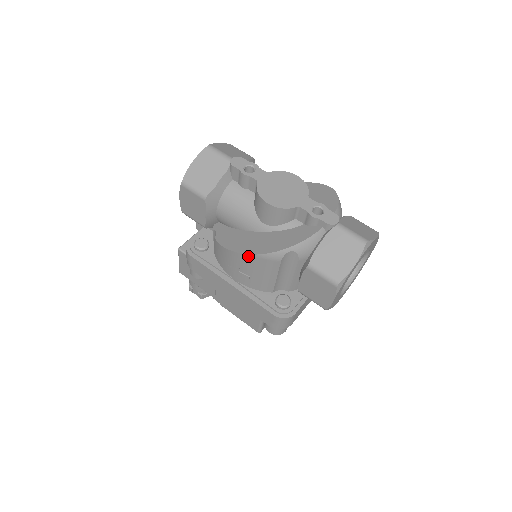
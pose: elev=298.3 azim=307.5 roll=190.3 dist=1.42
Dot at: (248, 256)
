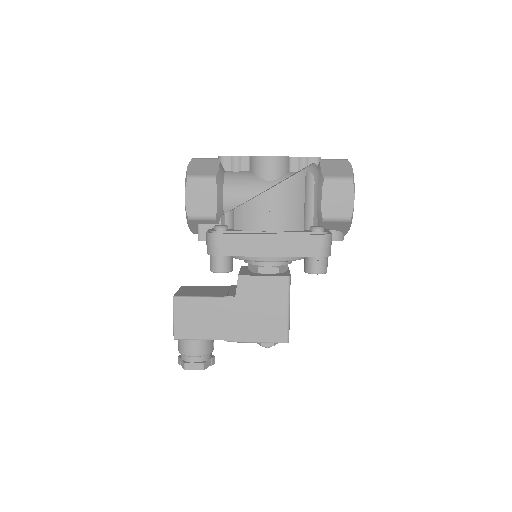
Dot at: (280, 186)
